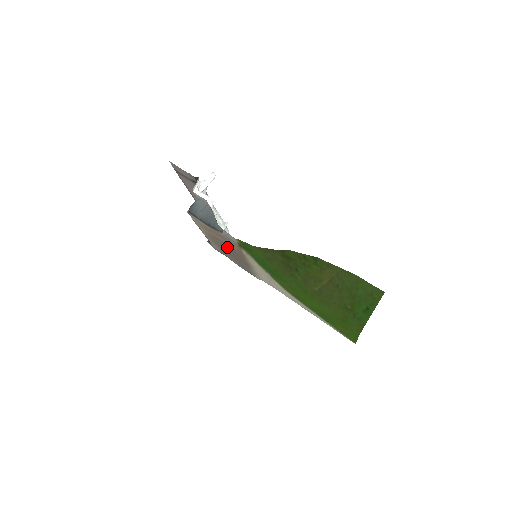
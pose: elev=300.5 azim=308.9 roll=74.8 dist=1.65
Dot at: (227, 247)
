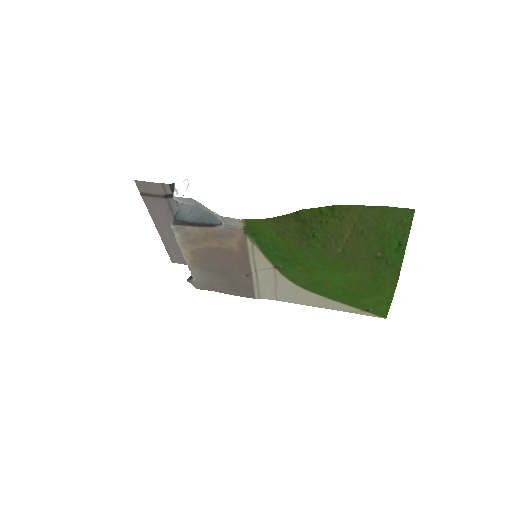
Dot at: (221, 259)
